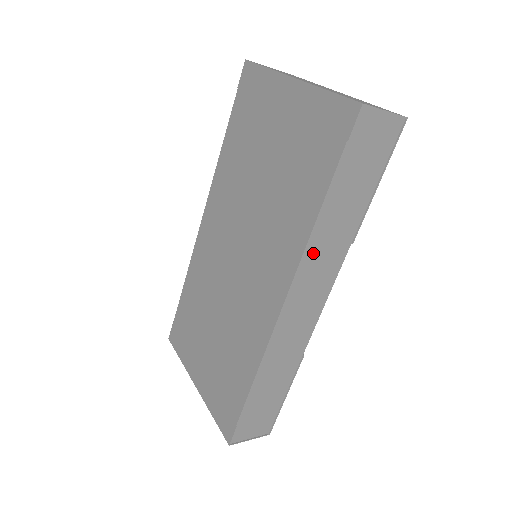
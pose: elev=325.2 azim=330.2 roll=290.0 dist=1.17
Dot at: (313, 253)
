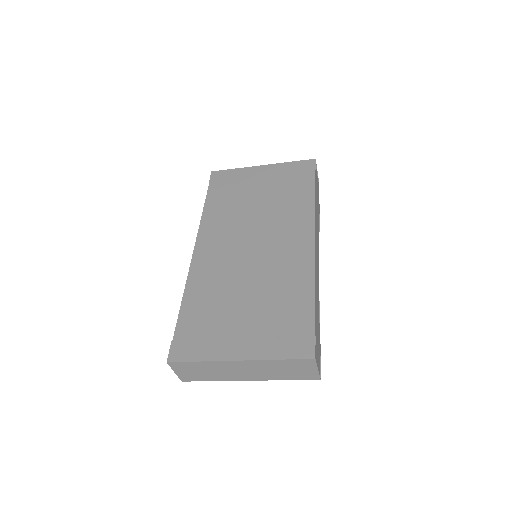
Dot at: occluded
